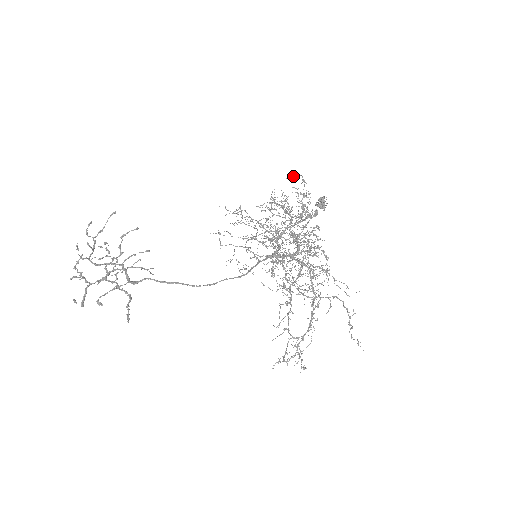
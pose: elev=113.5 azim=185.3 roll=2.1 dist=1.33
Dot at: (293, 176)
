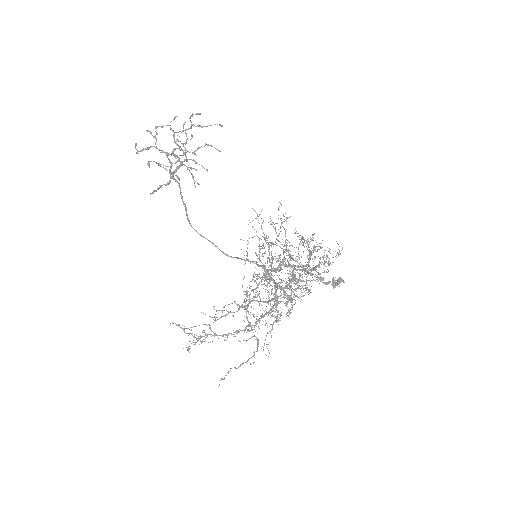
Dot at: occluded
